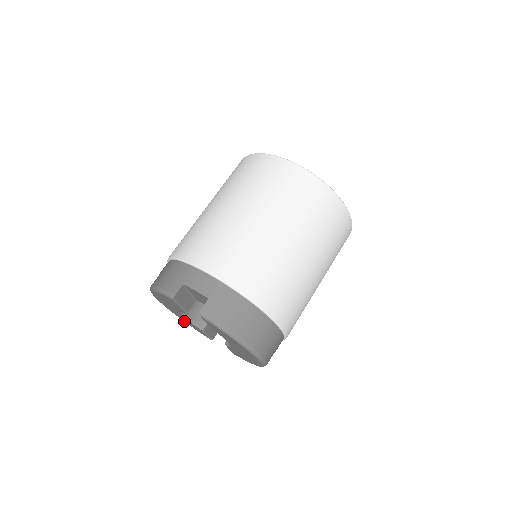
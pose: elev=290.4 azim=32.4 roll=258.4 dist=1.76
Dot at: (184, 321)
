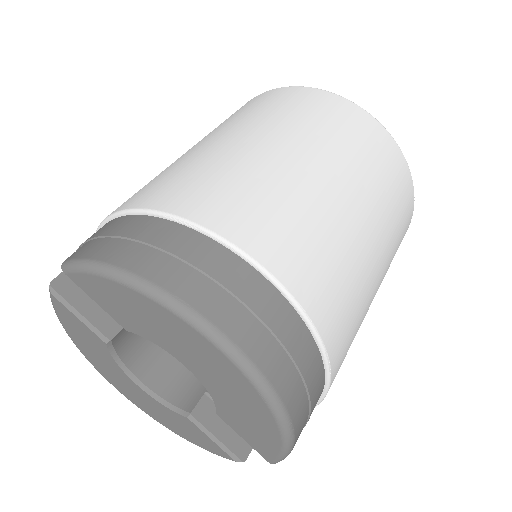
Dot at: (184, 438)
